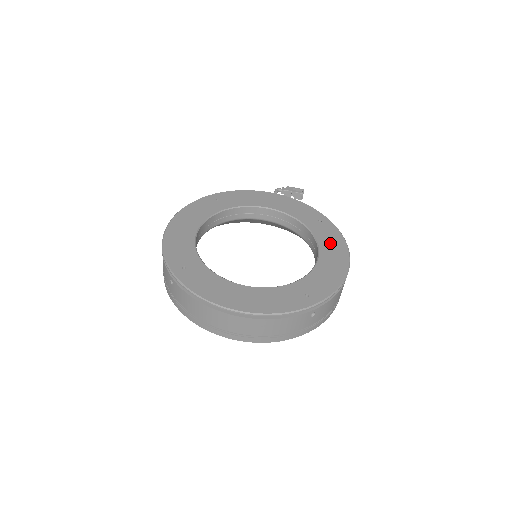
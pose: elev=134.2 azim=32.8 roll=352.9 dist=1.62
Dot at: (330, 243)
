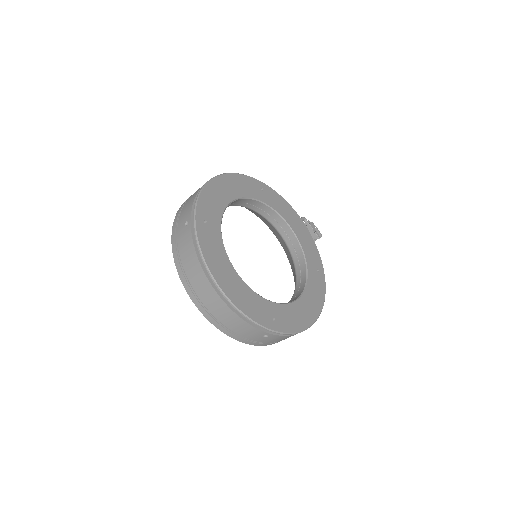
Dot at: (314, 293)
